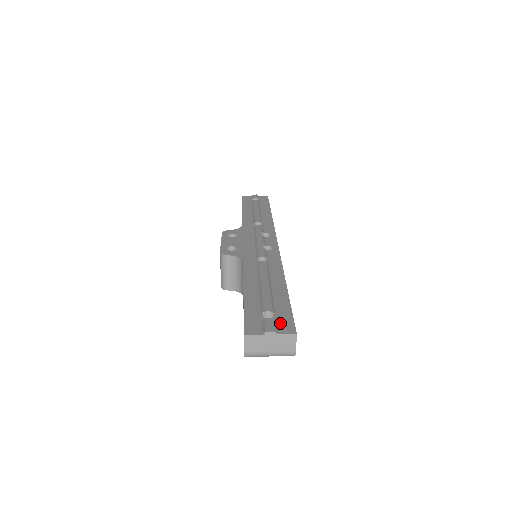
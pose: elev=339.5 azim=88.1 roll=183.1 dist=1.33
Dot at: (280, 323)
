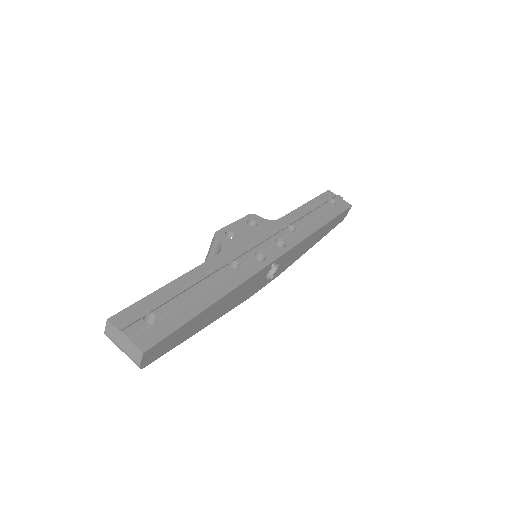
Dot at: (148, 333)
